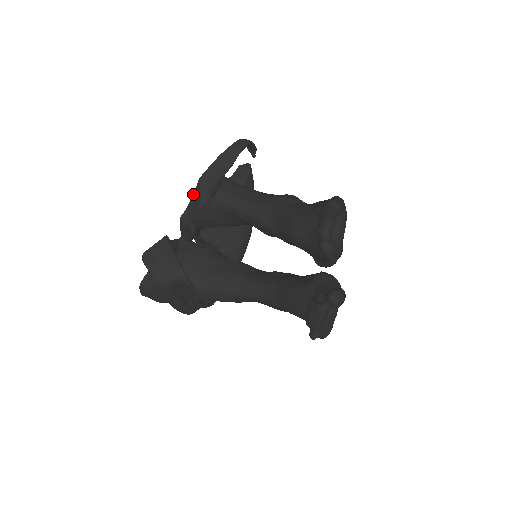
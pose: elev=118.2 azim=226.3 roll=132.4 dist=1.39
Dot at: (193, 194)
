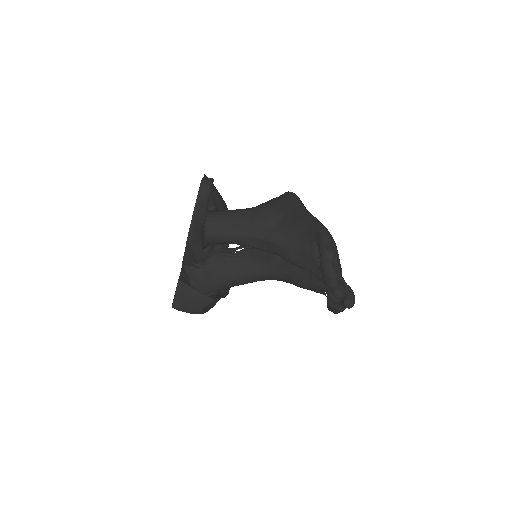
Dot at: (185, 249)
